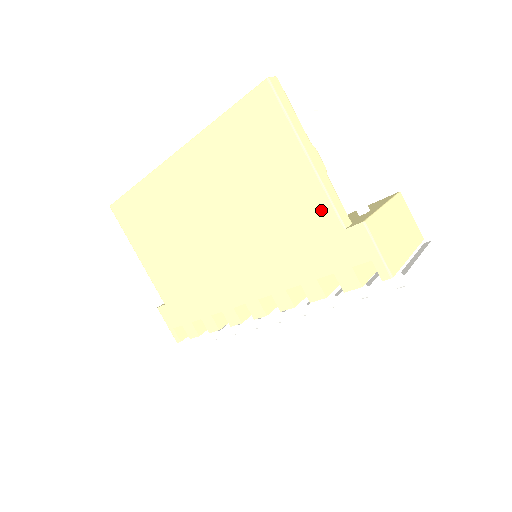
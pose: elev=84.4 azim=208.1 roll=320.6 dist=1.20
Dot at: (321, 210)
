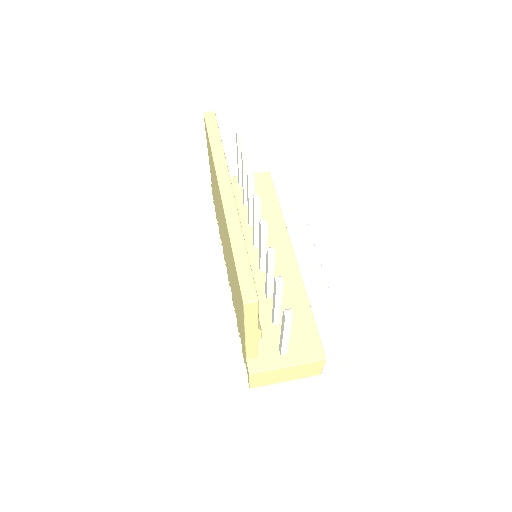
Dot at: occluded
